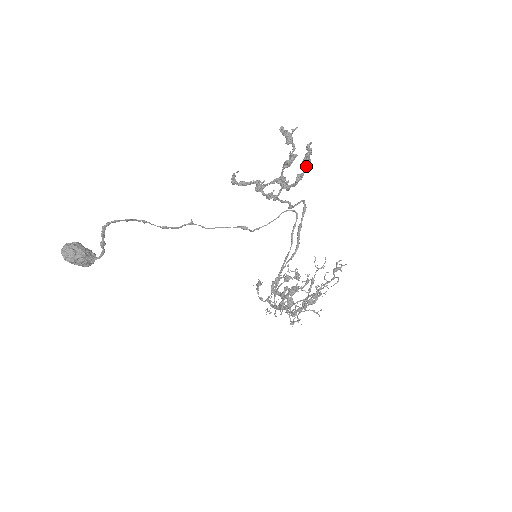
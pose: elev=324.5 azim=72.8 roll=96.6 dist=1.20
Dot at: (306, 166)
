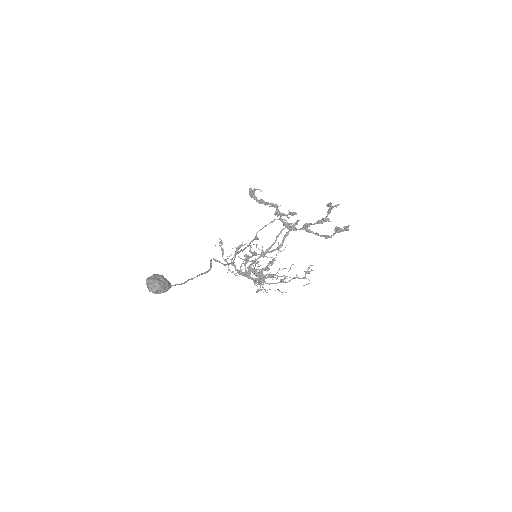
Dot at: occluded
